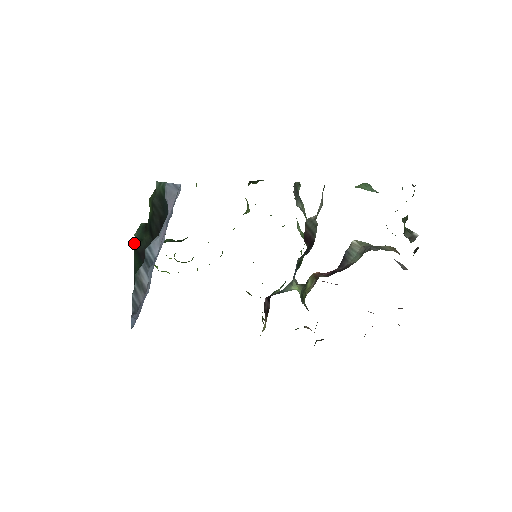
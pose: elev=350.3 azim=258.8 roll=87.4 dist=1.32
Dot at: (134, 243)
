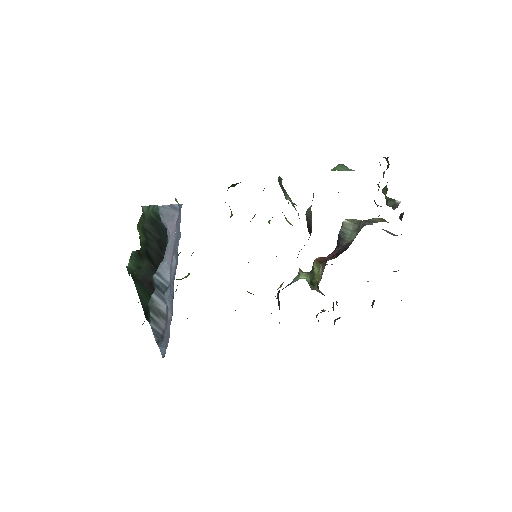
Dot at: (130, 273)
